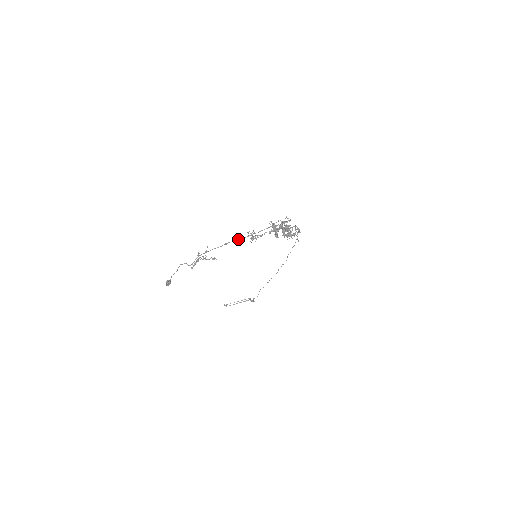
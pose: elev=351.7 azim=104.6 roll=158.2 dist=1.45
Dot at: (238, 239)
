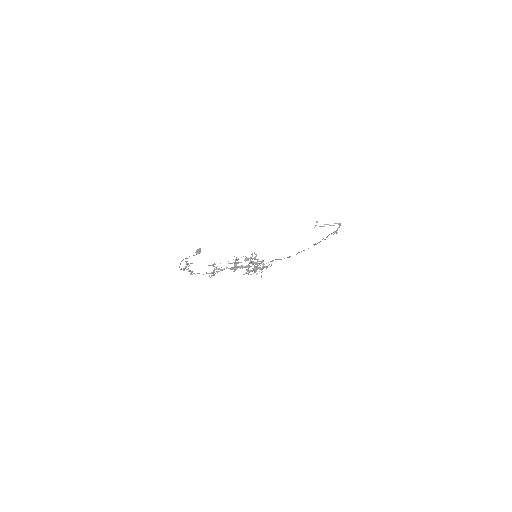
Dot at: (197, 273)
